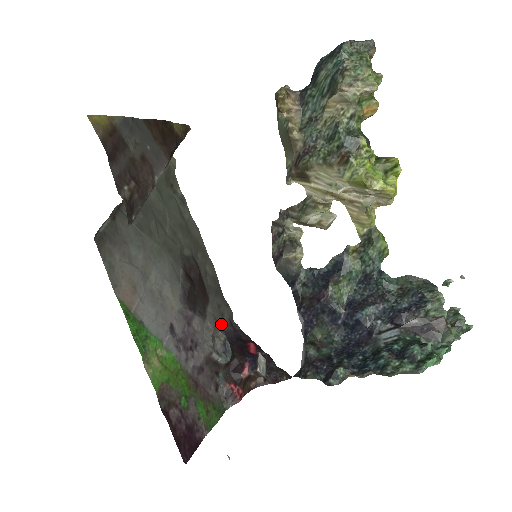
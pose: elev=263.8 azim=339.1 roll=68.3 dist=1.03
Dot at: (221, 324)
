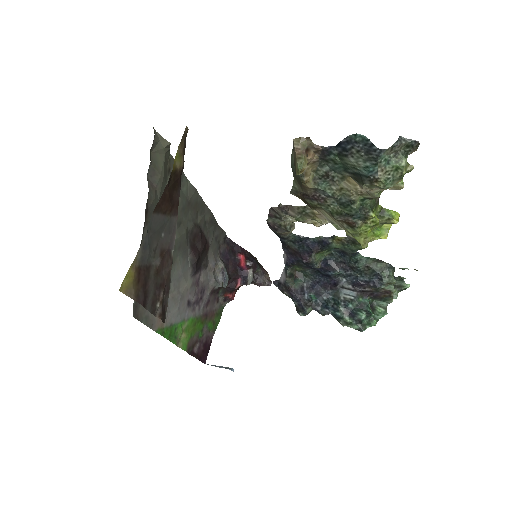
Dot at: (218, 251)
